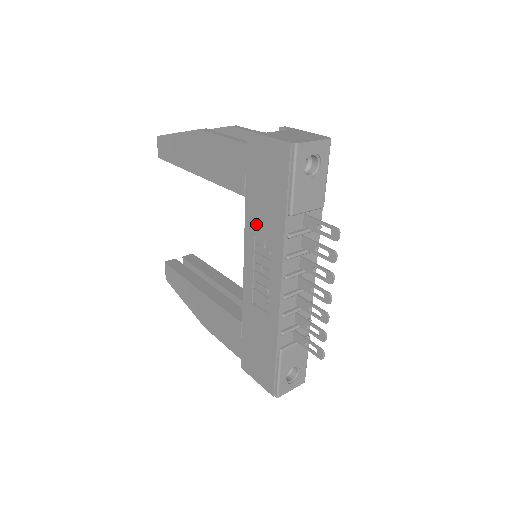
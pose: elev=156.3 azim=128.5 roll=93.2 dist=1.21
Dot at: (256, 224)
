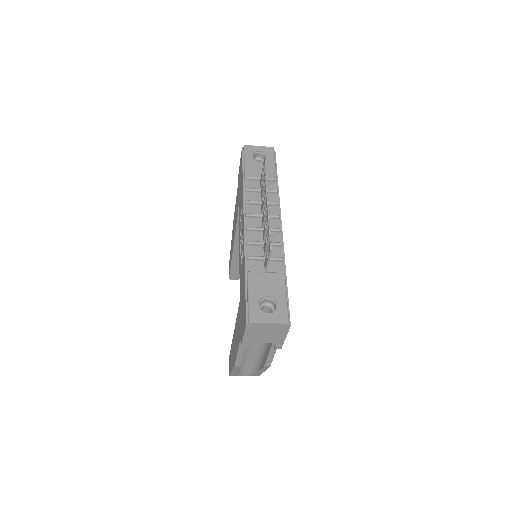
Dot at: occluded
